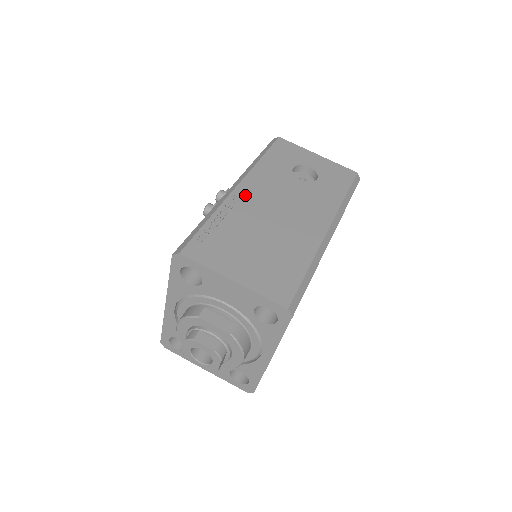
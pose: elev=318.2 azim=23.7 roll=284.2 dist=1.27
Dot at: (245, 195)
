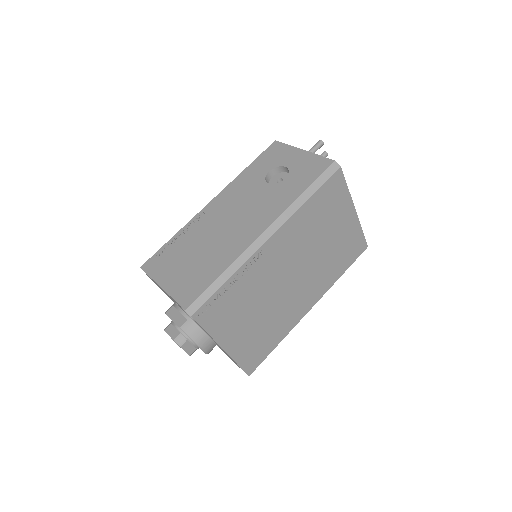
Dot at: (211, 210)
